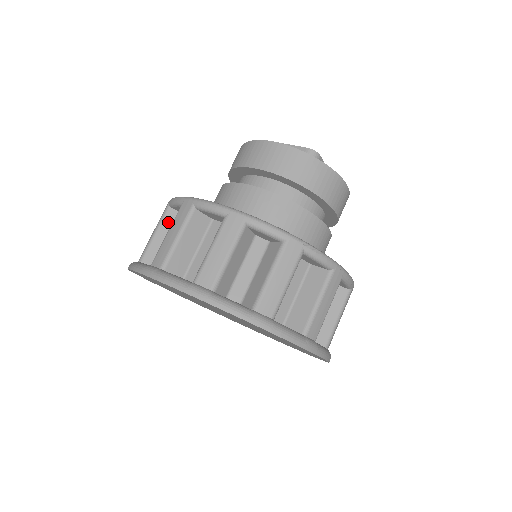
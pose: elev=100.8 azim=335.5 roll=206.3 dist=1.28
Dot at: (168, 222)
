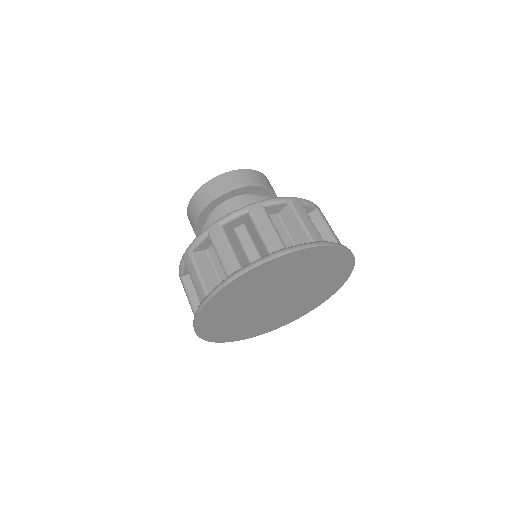
Dot at: (230, 236)
